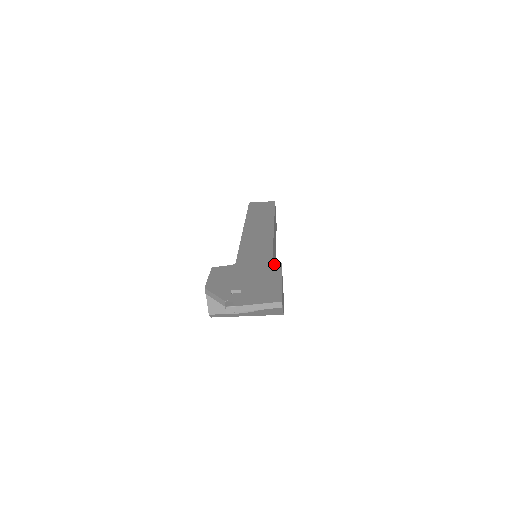
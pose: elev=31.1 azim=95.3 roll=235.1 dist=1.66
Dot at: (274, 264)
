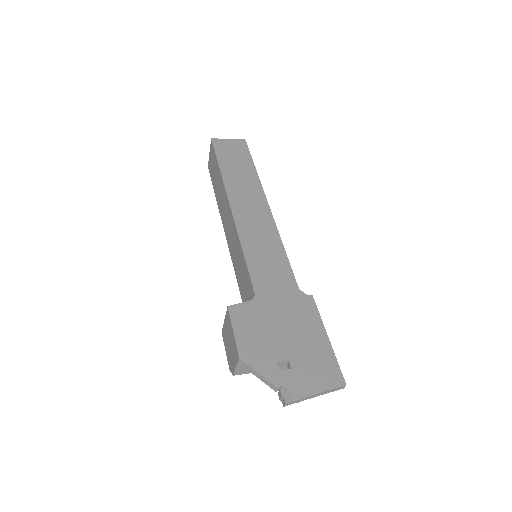
Dot at: (305, 299)
